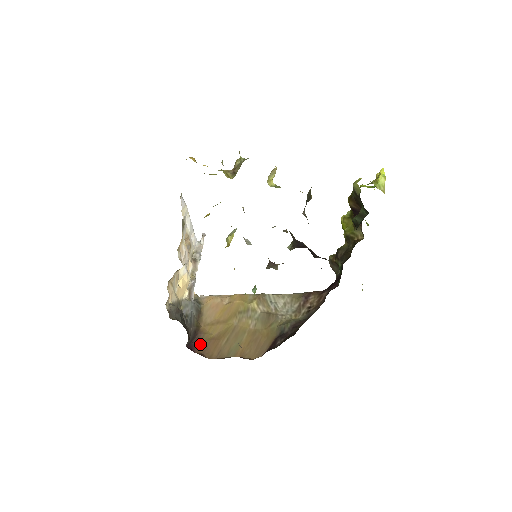
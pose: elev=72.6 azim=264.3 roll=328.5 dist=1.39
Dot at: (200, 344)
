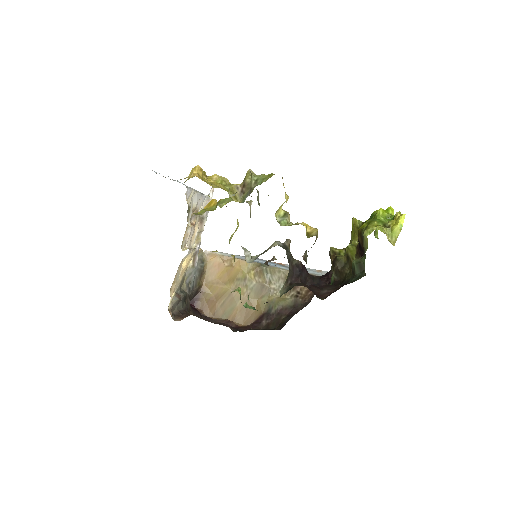
Dot at: (200, 301)
